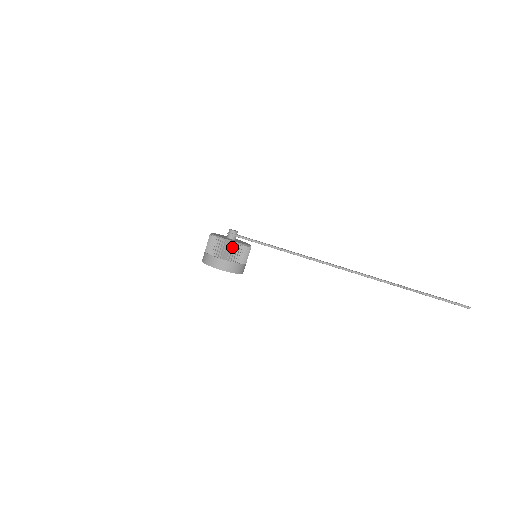
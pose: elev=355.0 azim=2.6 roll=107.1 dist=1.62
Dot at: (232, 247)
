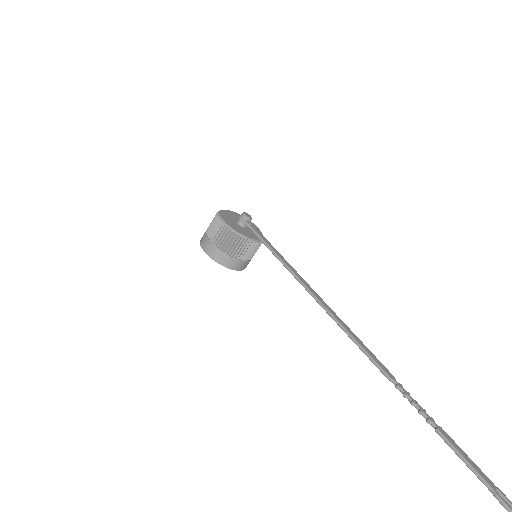
Dot at: (223, 230)
